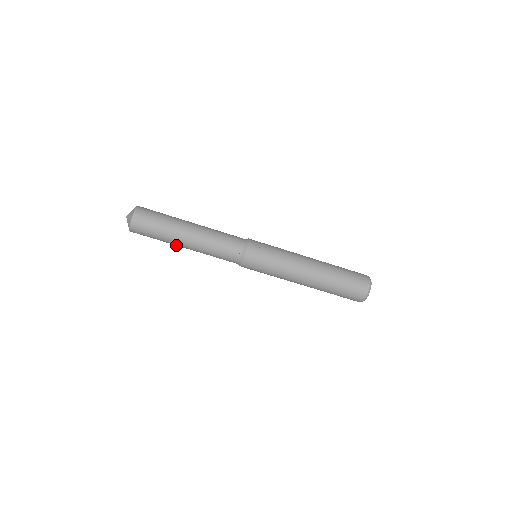
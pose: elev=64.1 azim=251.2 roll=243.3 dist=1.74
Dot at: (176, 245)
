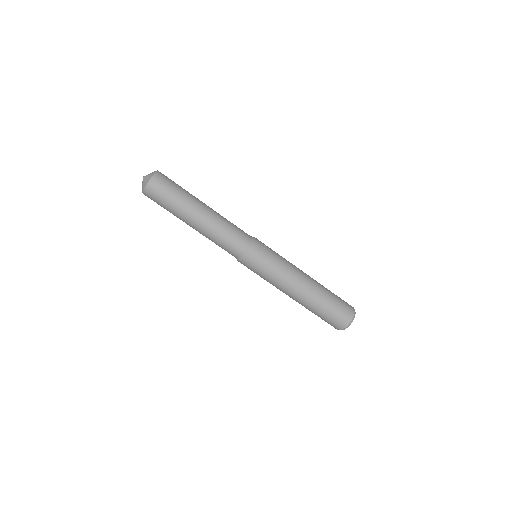
Dot at: (183, 220)
